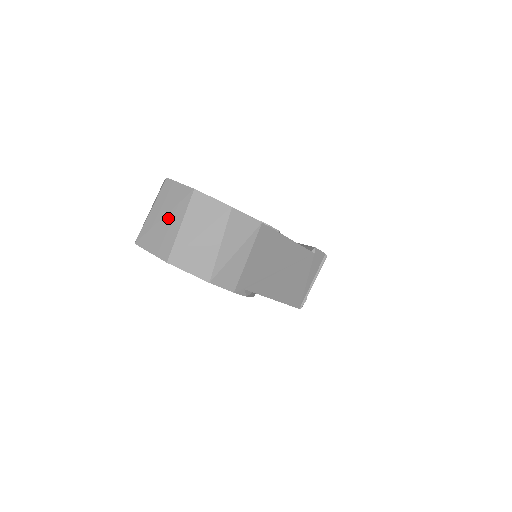
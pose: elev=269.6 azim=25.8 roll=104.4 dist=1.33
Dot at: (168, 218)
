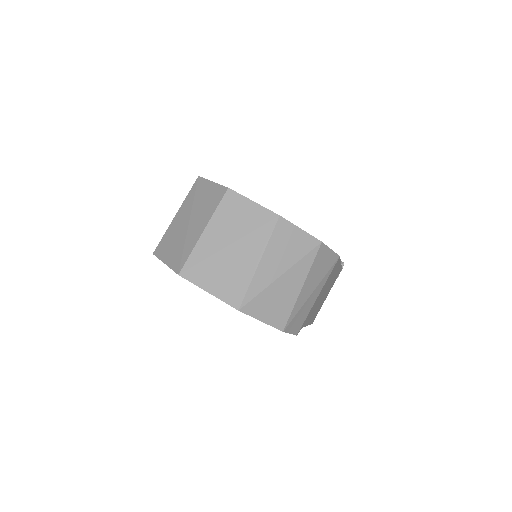
Dot at: (237, 249)
